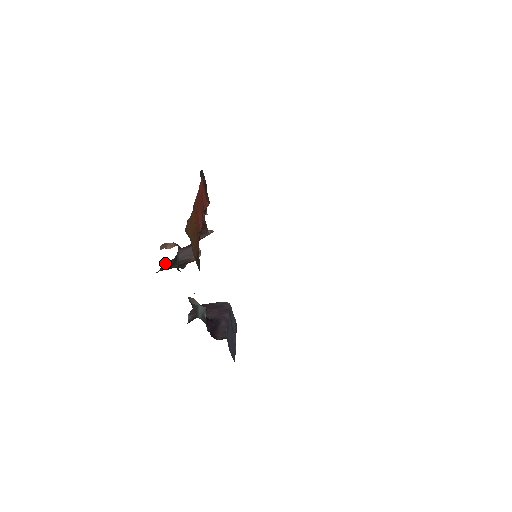
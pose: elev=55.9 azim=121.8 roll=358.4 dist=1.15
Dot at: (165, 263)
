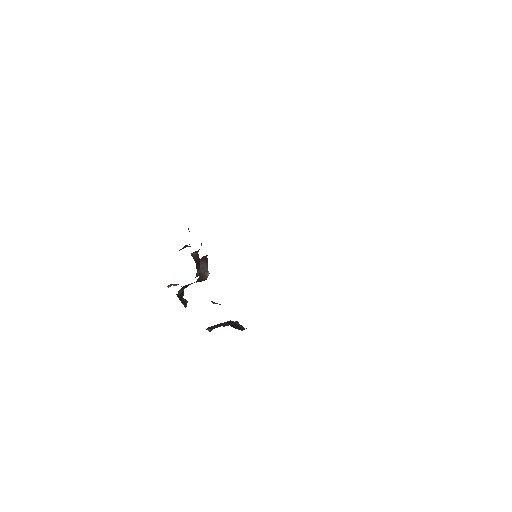
Dot at: (180, 290)
